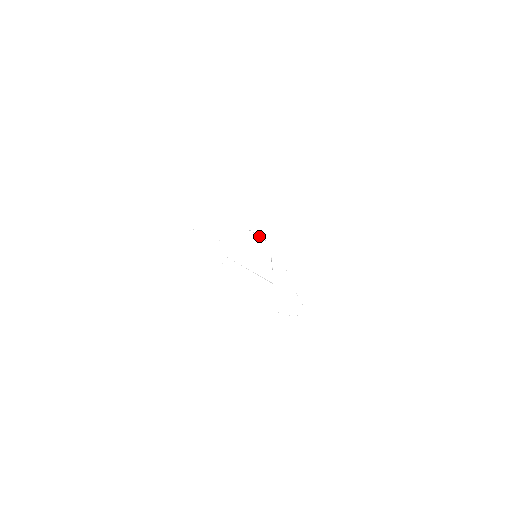
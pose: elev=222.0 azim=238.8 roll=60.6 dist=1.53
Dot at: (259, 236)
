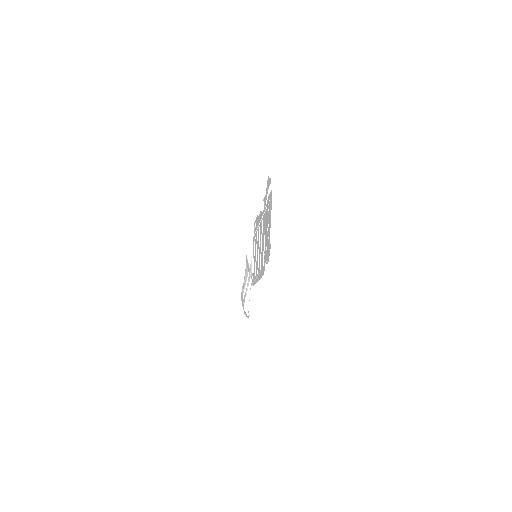
Dot at: (256, 229)
